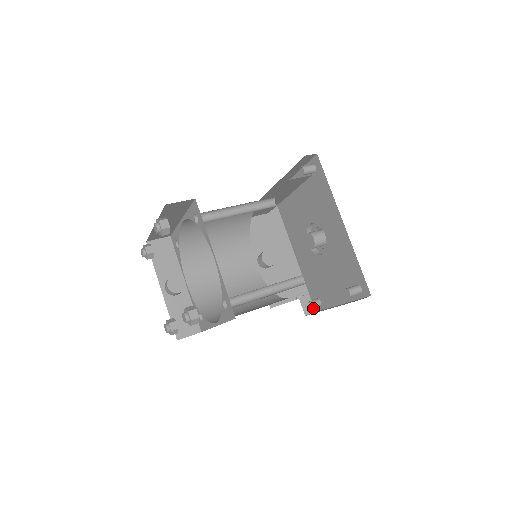
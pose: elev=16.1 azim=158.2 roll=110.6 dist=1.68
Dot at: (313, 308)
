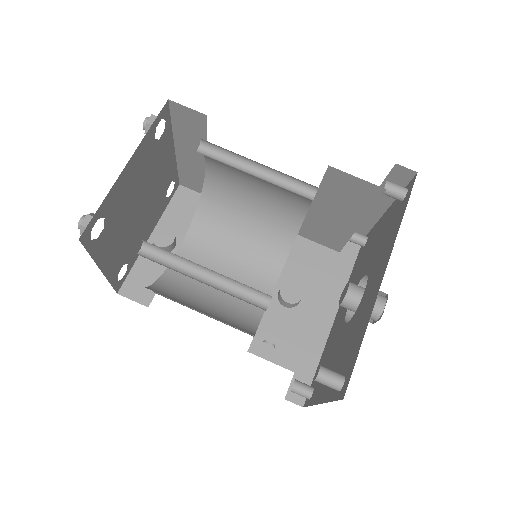
Dot at: (304, 399)
